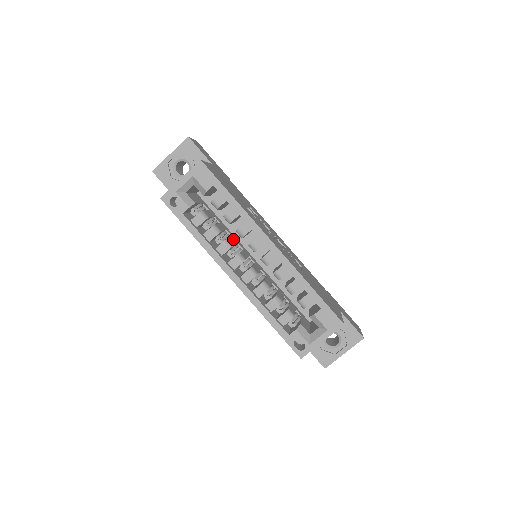
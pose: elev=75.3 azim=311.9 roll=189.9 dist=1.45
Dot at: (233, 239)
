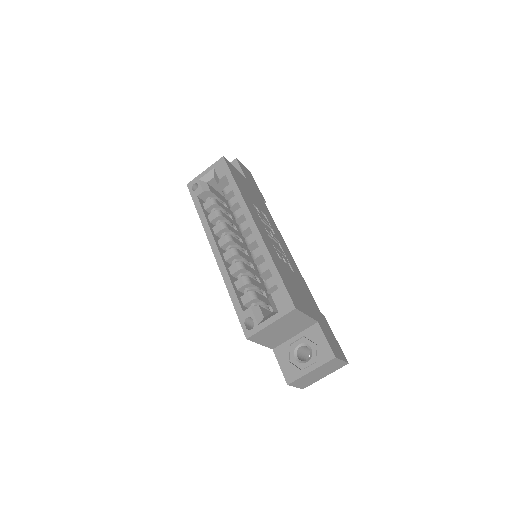
Dot at: (237, 232)
